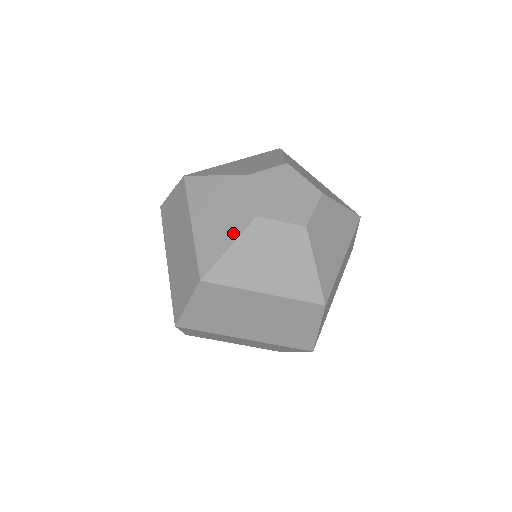
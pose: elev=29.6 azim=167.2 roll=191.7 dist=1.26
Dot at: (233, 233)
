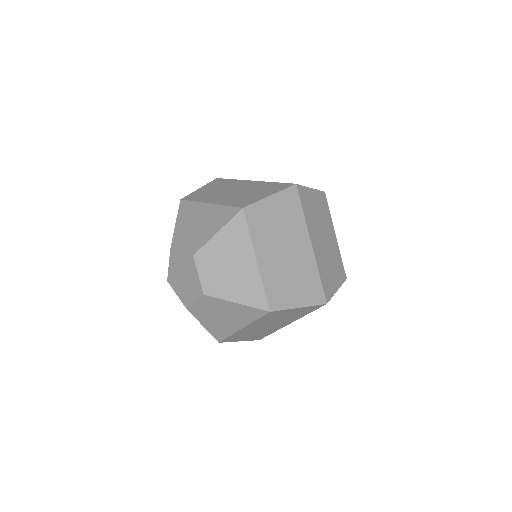
Dot at: occluded
